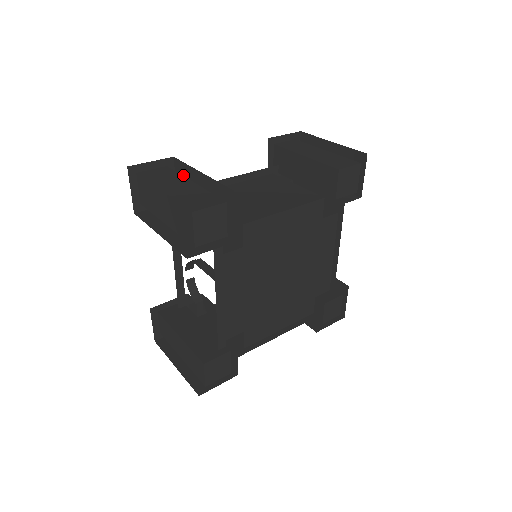
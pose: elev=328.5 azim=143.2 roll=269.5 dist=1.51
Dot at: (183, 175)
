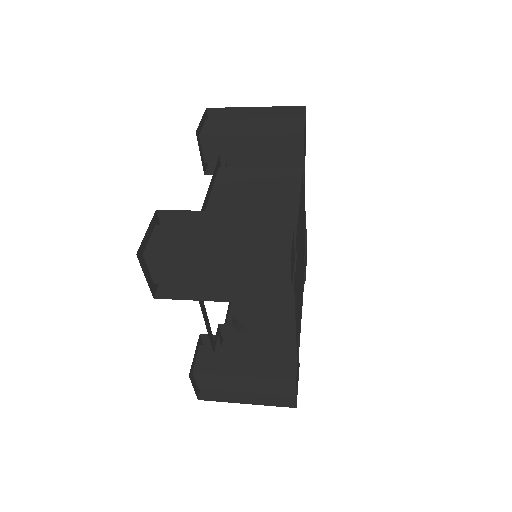
Dot at: (181, 224)
